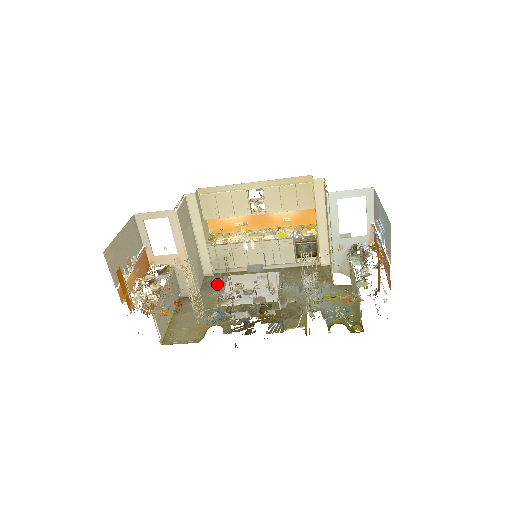
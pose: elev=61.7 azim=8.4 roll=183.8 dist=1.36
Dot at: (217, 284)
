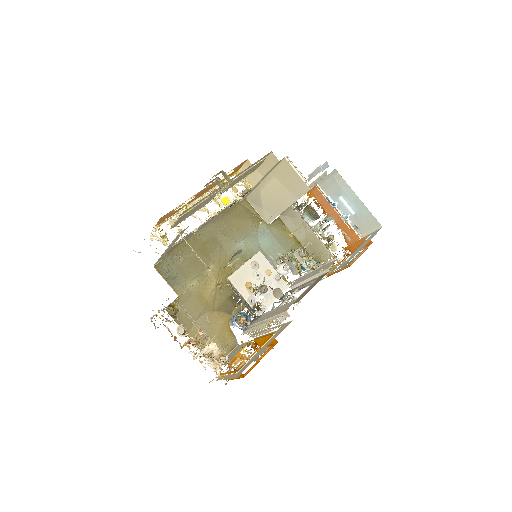
Dot at: (179, 271)
